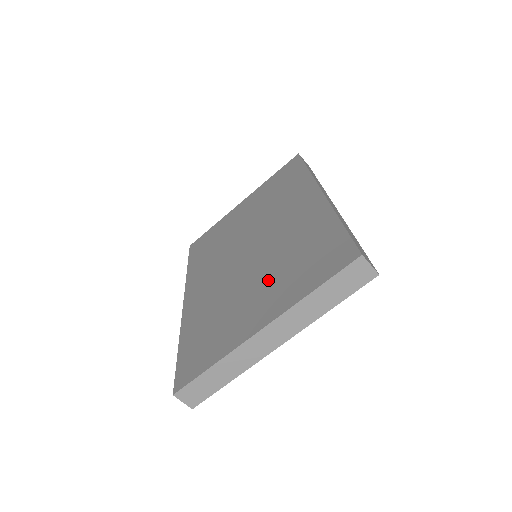
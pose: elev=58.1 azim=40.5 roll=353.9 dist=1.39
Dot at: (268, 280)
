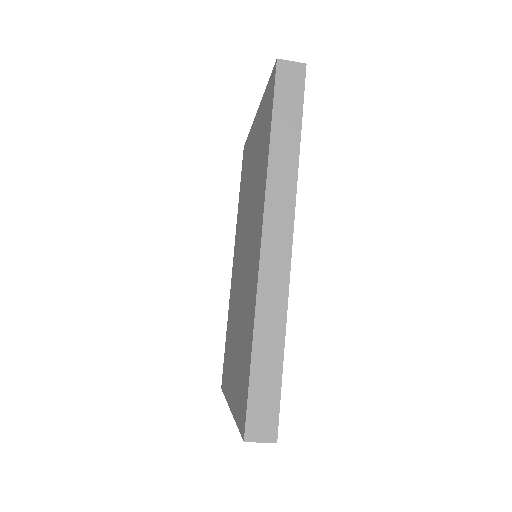
Dot at: (237, 346)
